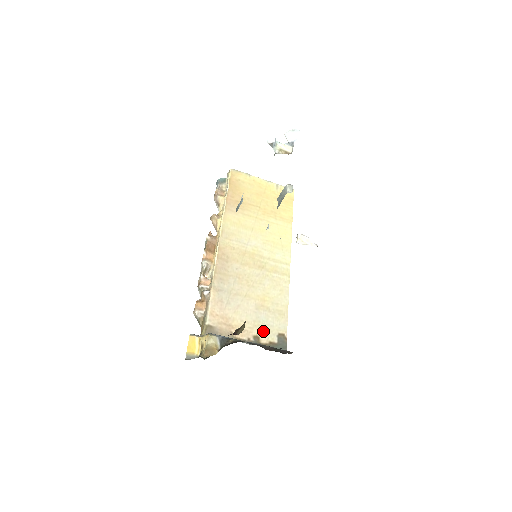
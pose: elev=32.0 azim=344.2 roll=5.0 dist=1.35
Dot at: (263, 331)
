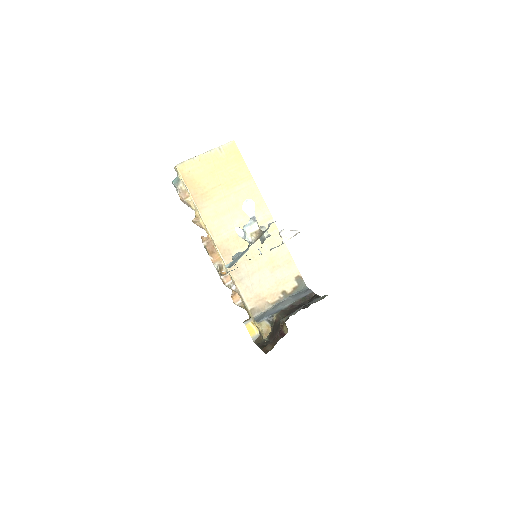
Dot at: (285, 285)
